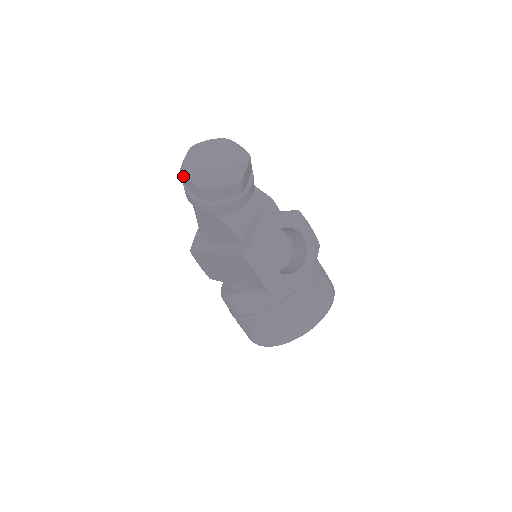
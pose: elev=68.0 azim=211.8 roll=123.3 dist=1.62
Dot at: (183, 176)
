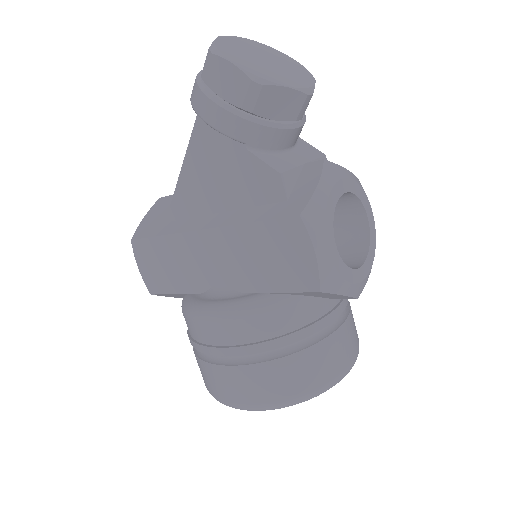
Dot at: (214, 58)
